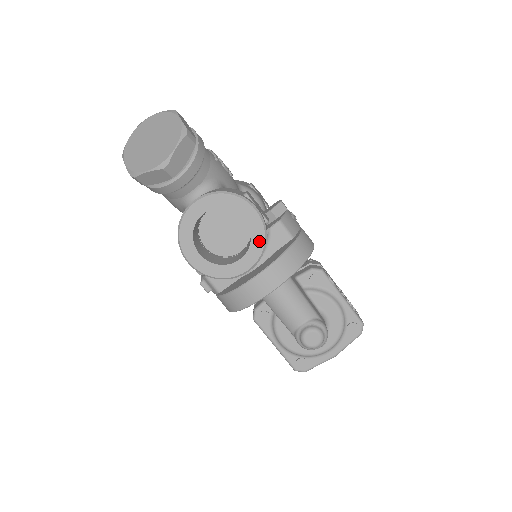
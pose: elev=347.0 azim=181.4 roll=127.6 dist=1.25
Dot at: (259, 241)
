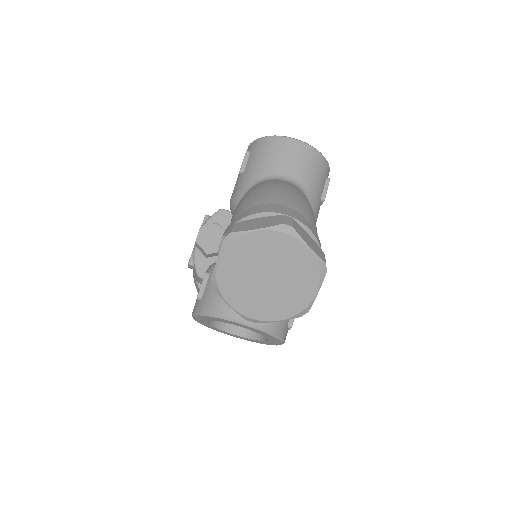
Dot at: (260, 342)
